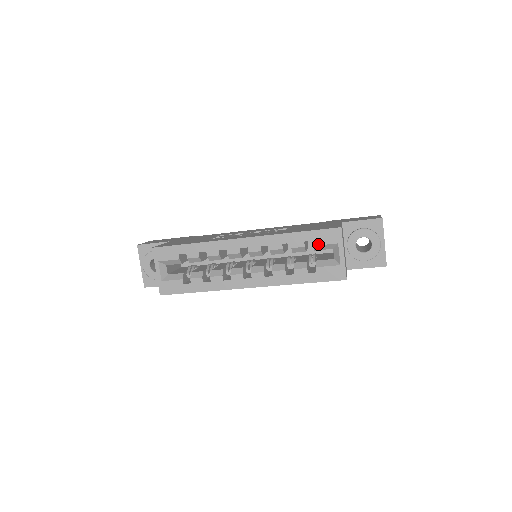
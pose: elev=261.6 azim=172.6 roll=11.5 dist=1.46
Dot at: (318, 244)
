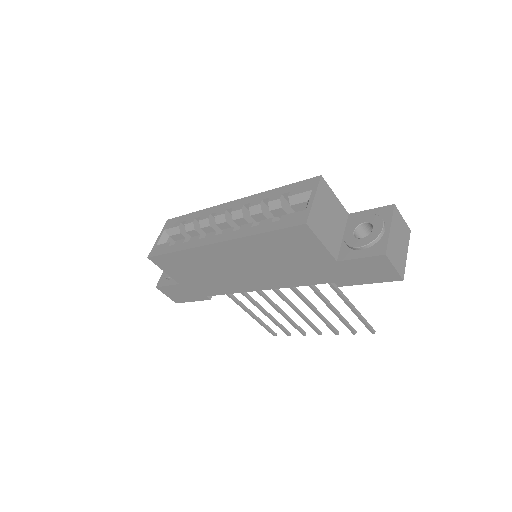
Dot at: (293, 194)
